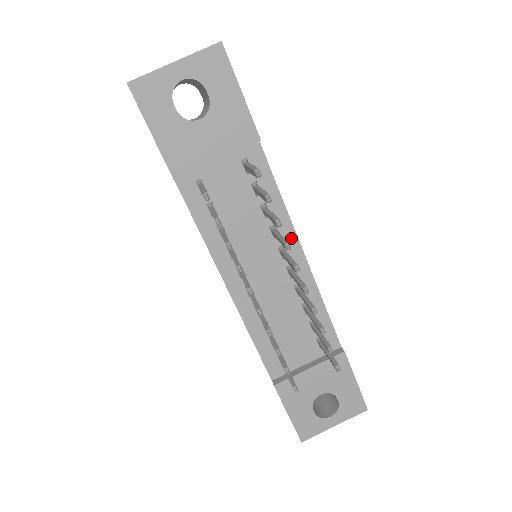
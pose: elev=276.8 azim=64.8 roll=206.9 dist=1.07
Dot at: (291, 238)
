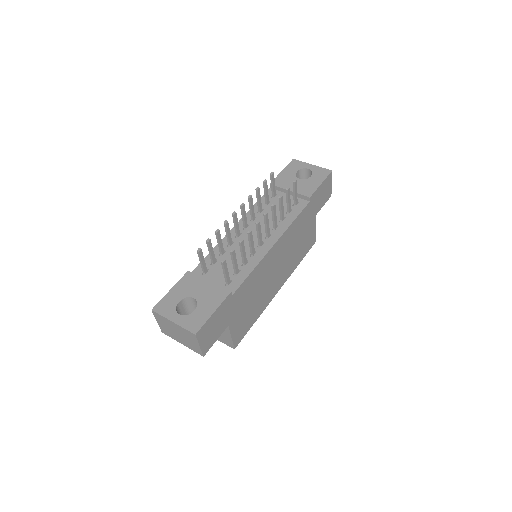
Dot at: (278, 235)
